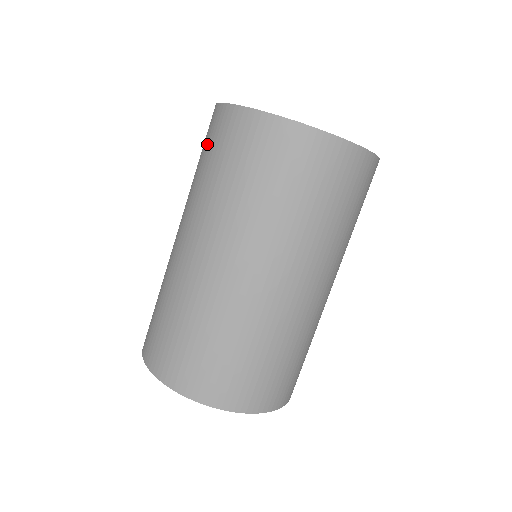
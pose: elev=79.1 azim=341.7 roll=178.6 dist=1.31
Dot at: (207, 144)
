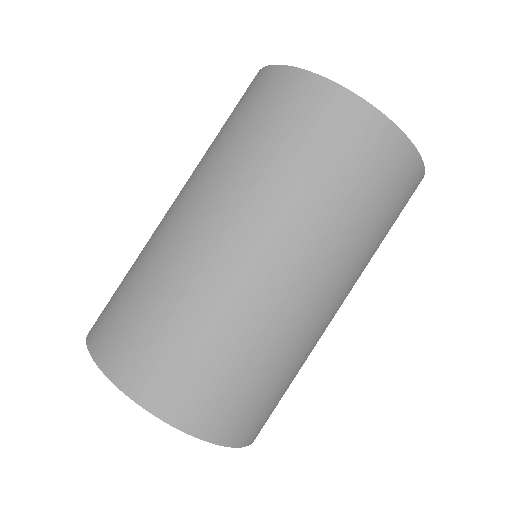
Dot at: occluded
